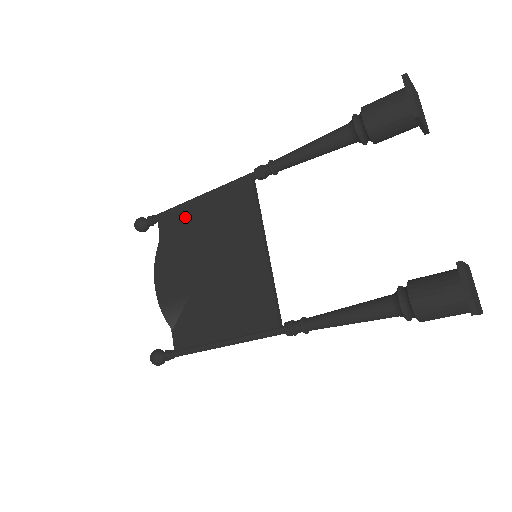
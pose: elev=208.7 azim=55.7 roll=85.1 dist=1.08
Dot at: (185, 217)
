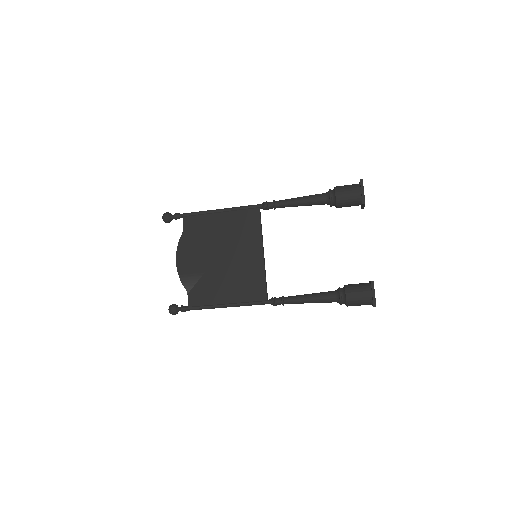
Dot at: (206, 221)
